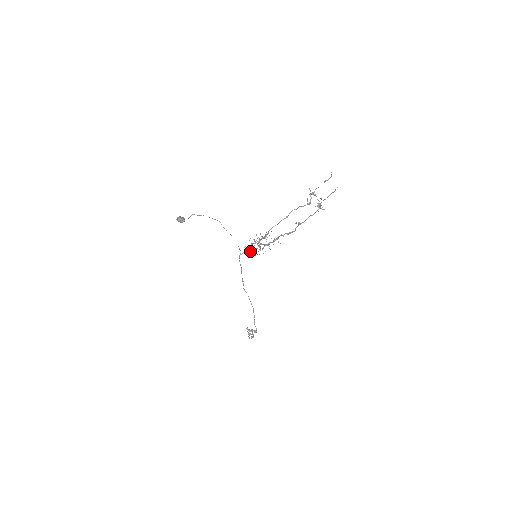
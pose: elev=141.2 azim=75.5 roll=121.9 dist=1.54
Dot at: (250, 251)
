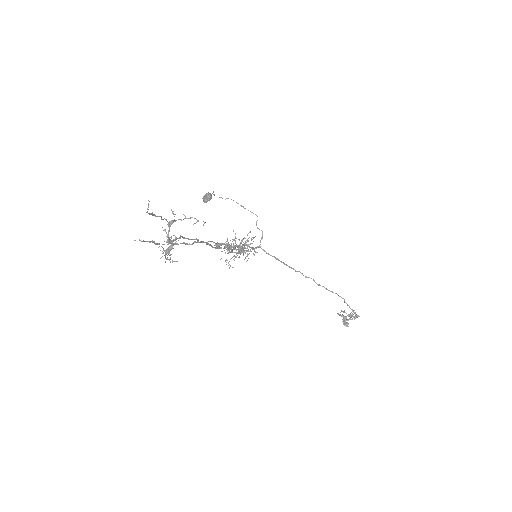
Dot at: occluded
